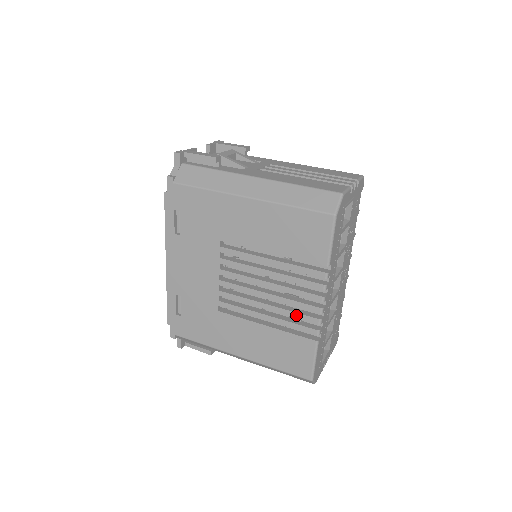
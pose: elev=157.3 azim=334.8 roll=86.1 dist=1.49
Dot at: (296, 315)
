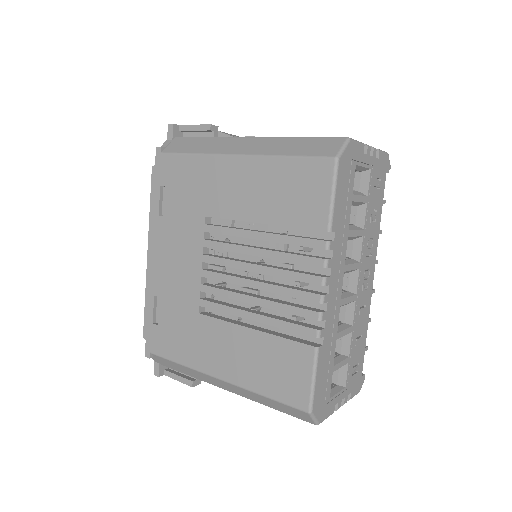
Dot at: (289, 309)
